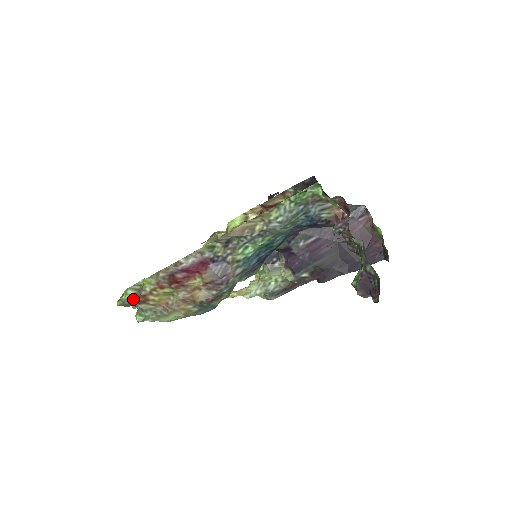
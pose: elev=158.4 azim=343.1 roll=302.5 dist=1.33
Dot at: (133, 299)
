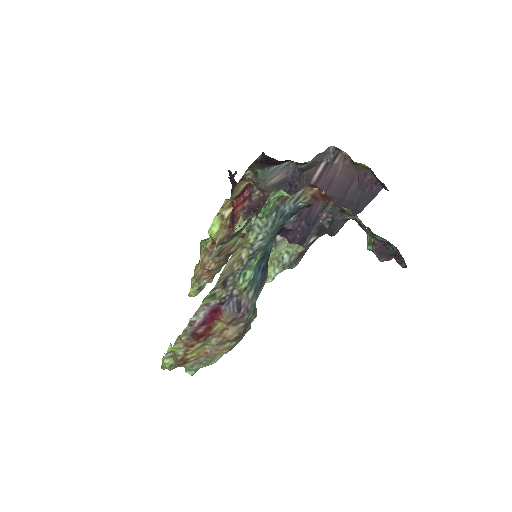
Dot at: (174, 365)
